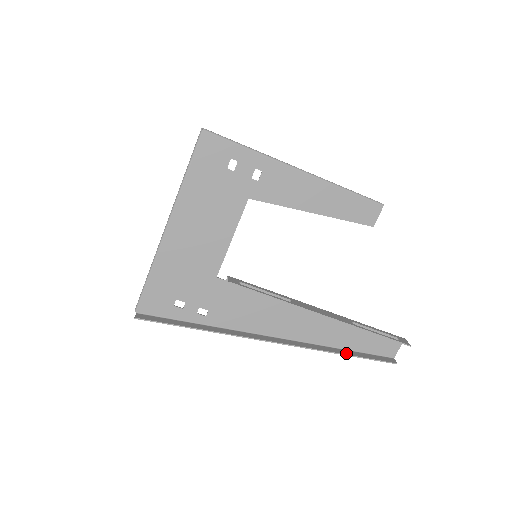
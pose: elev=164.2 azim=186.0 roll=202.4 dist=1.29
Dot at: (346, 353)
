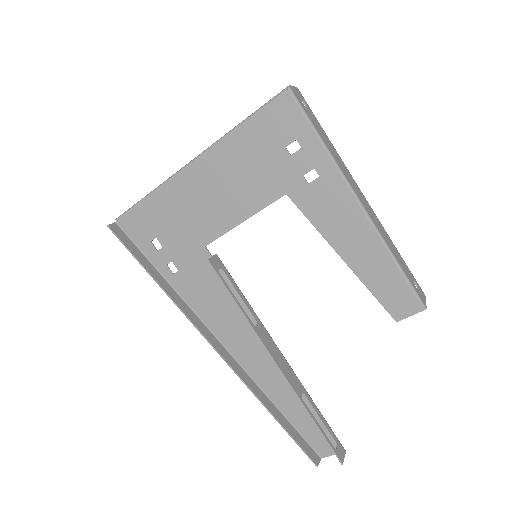
Dot at: (276, 415)
